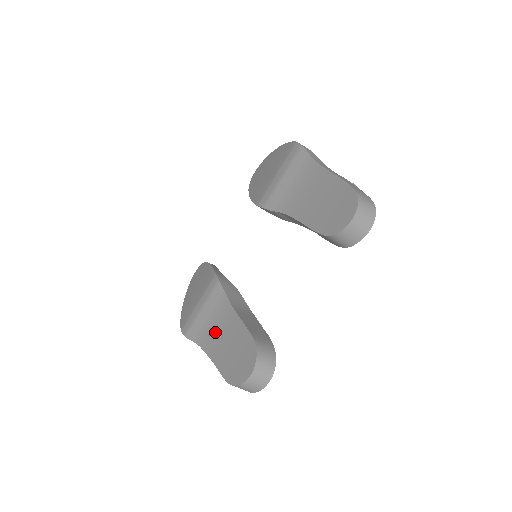
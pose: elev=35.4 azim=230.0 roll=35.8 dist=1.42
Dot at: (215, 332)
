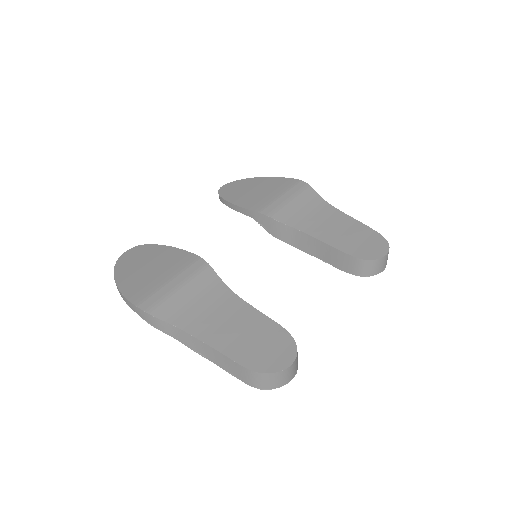
Dot at: (210, 316)
